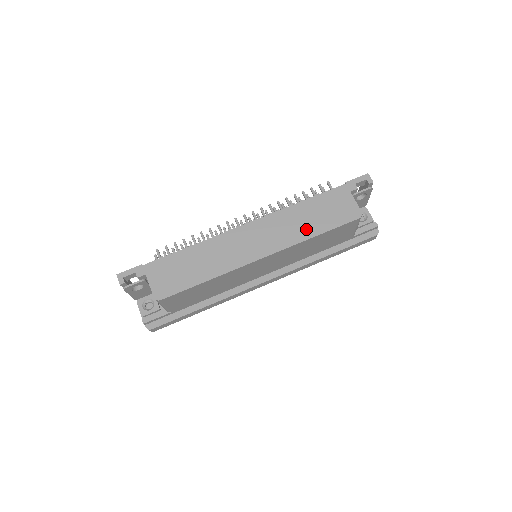
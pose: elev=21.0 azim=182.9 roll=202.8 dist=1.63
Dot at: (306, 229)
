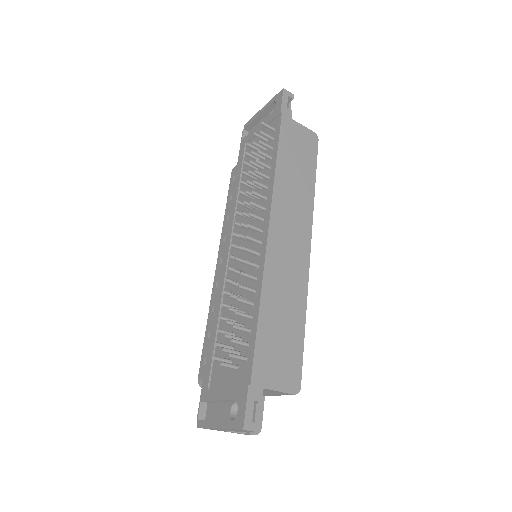
Dot at: (305, 187)
